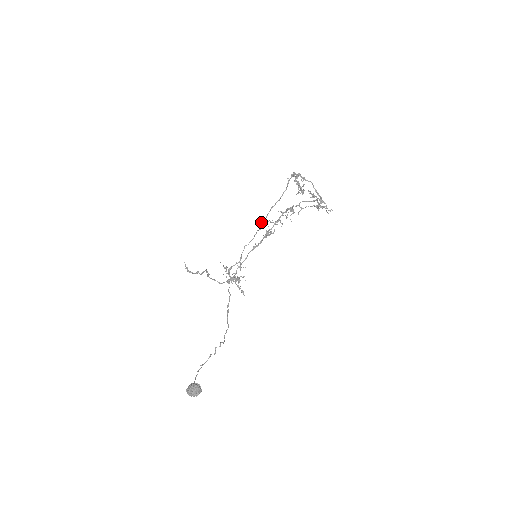
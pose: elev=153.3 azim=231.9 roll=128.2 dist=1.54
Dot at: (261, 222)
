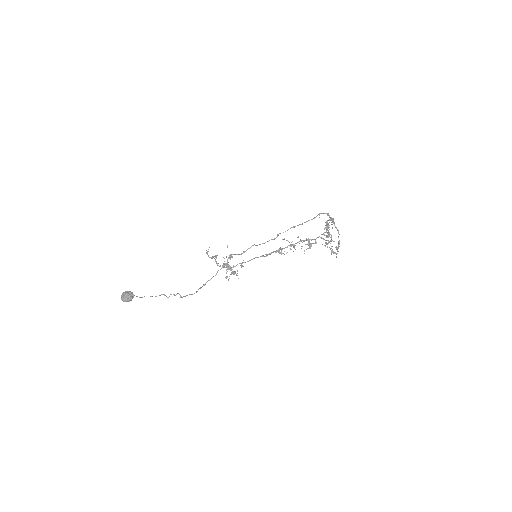
Dot at: occluded
